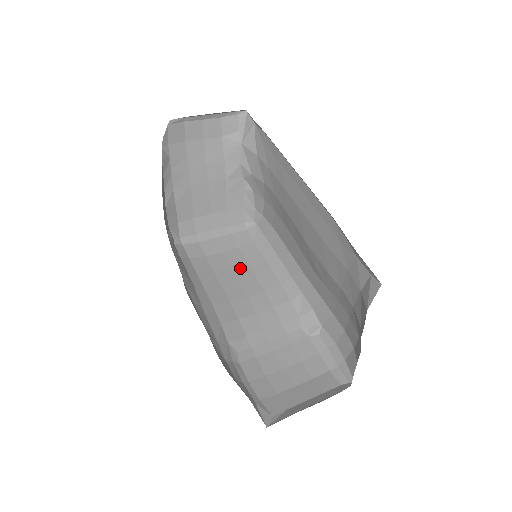
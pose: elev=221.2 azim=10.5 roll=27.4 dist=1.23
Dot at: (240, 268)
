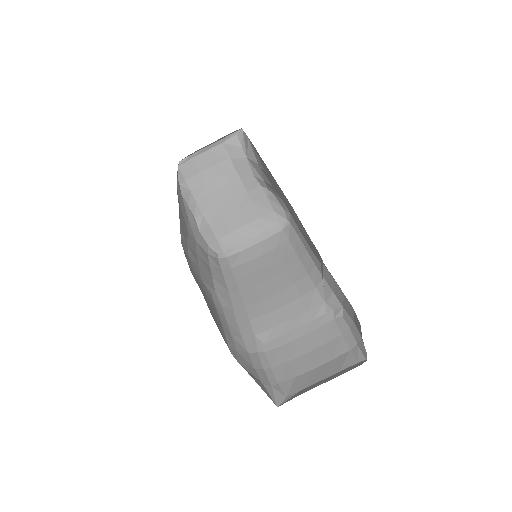
Dot at: (274, 267)
